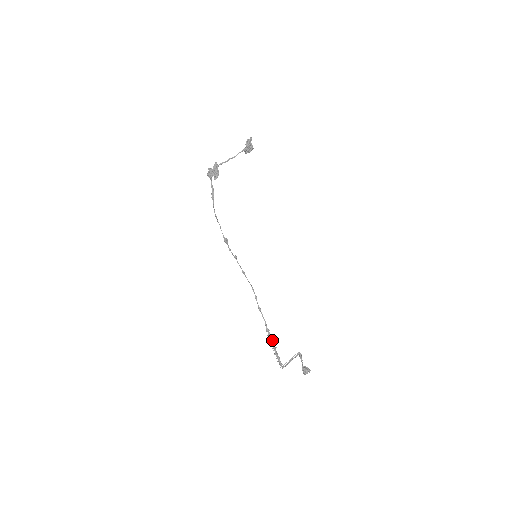
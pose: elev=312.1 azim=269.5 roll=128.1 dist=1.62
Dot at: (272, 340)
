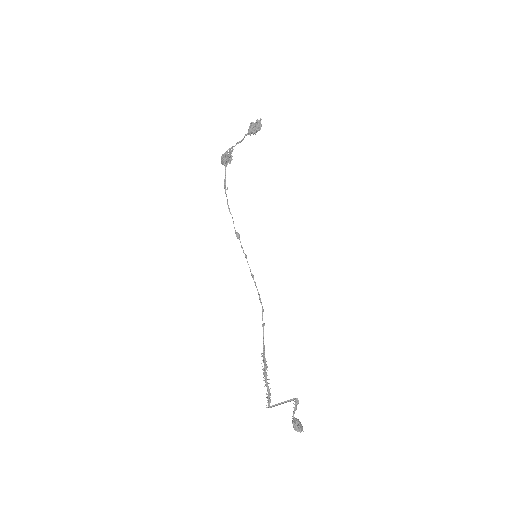
Dot at: (265, 367)
